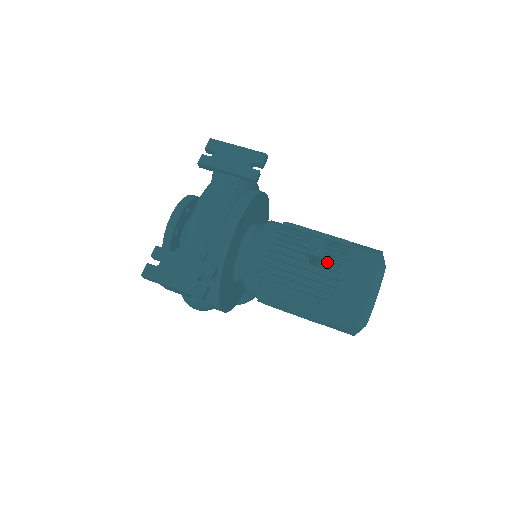
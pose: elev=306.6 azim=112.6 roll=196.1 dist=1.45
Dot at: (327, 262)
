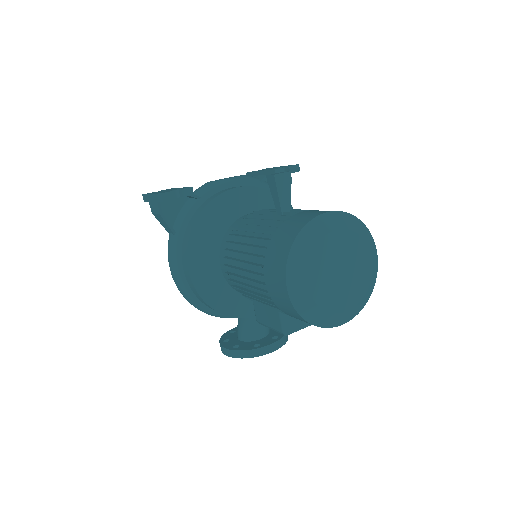
Dot at: occluded
